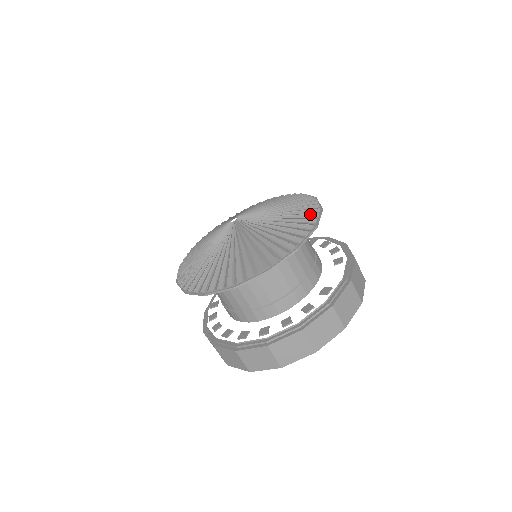
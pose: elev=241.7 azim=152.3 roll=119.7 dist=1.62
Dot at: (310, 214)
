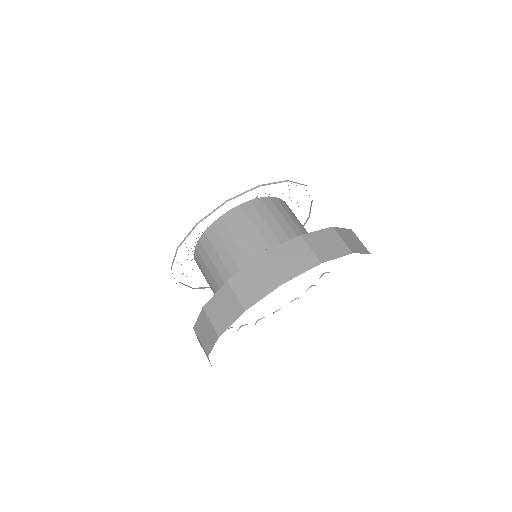
Dot at: occluded
